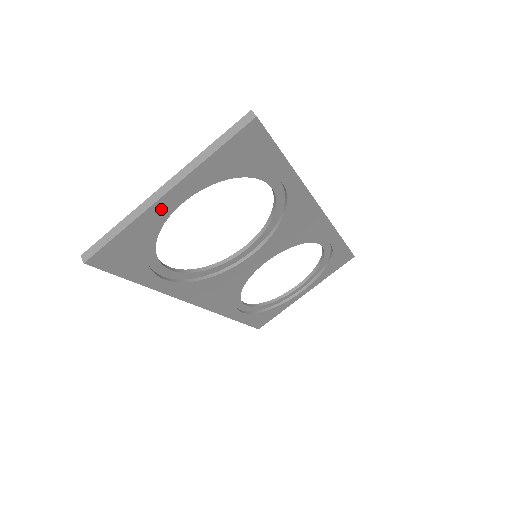
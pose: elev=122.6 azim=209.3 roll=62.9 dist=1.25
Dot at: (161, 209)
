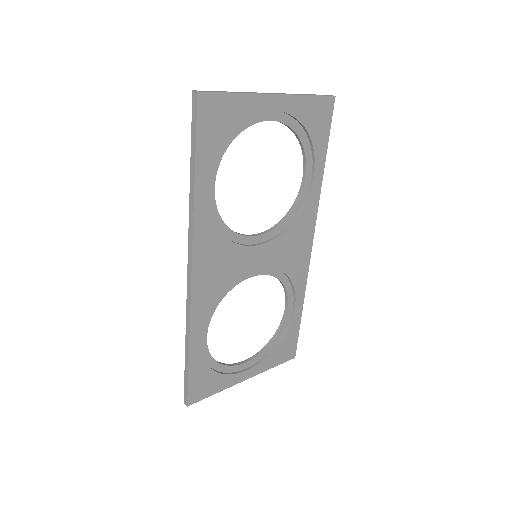
Dot at: (263, 105)
